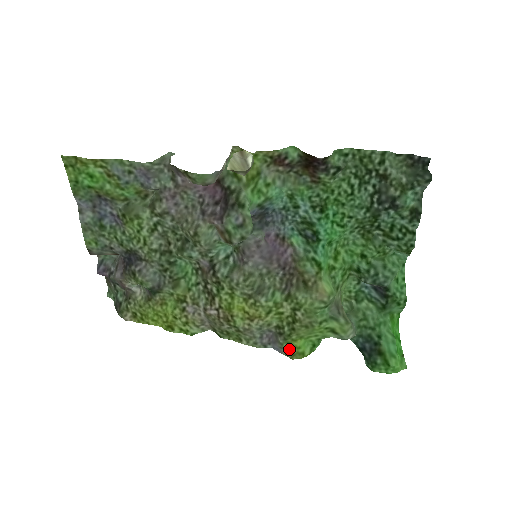
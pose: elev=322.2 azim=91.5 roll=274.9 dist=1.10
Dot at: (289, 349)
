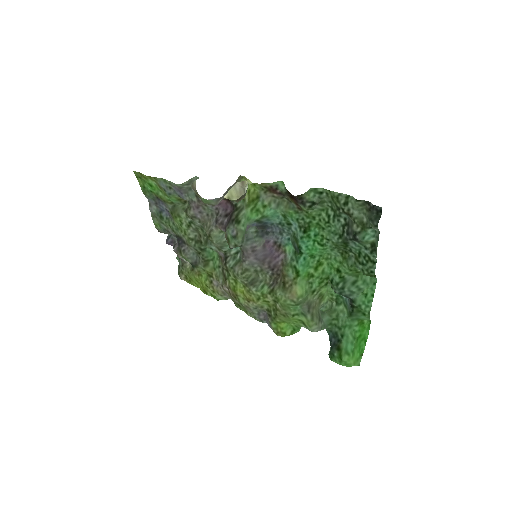
Dot at: (275, 328)
